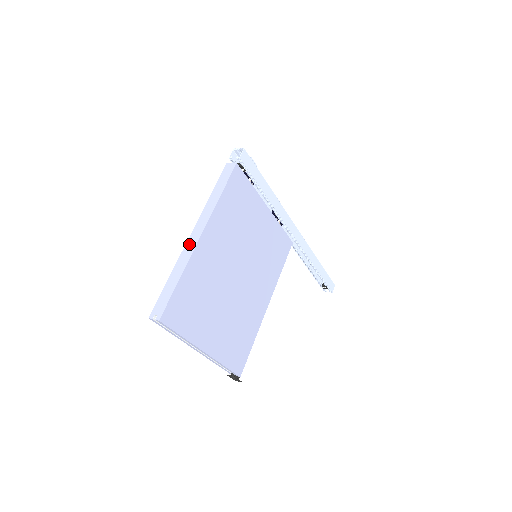
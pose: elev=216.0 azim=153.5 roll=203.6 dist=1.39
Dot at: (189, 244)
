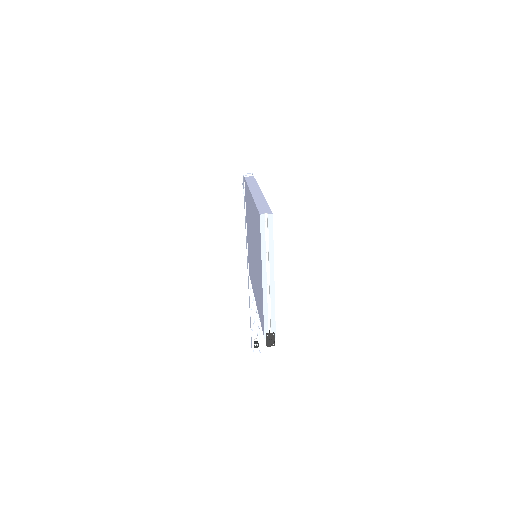
Dot at: (256, 194)
